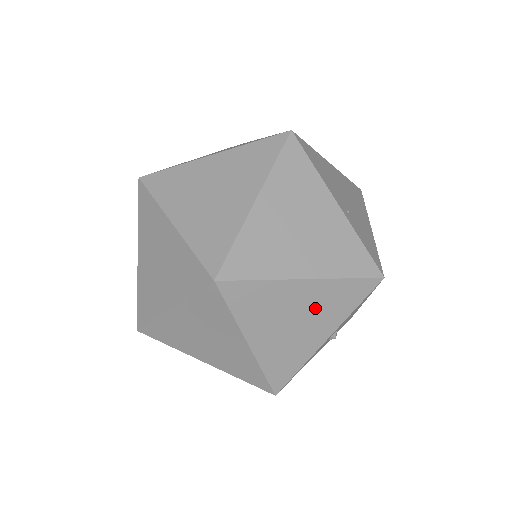
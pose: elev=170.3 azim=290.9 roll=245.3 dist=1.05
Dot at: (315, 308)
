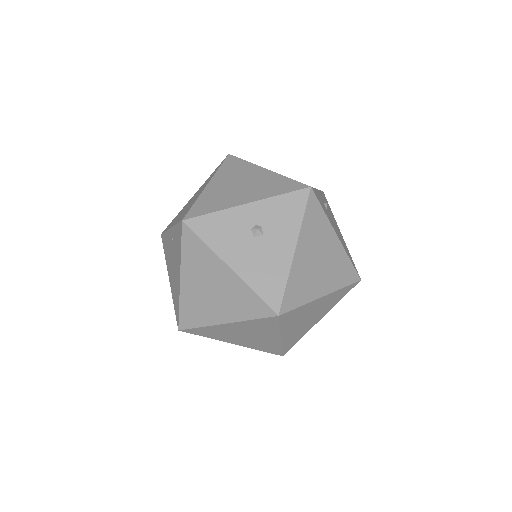
Dot at: occluded
